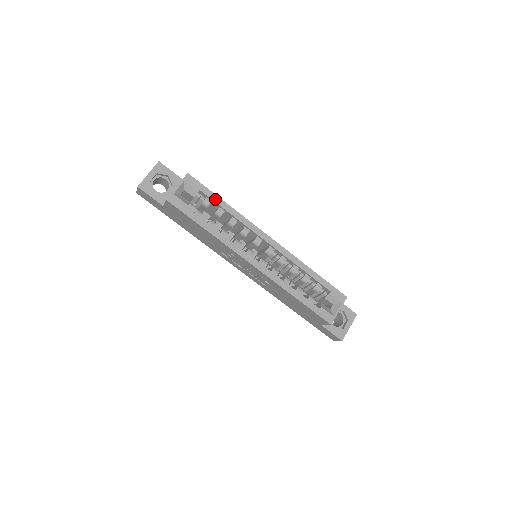
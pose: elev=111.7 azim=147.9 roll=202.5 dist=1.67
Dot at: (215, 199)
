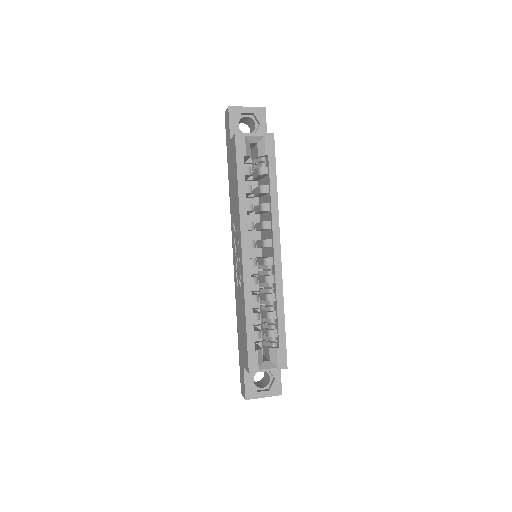
Dot at: (272, 175)
